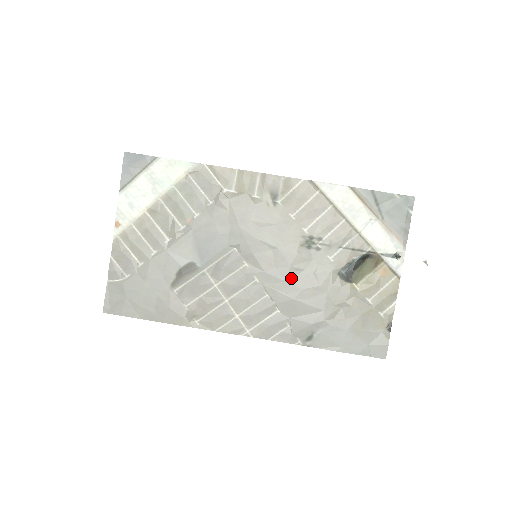
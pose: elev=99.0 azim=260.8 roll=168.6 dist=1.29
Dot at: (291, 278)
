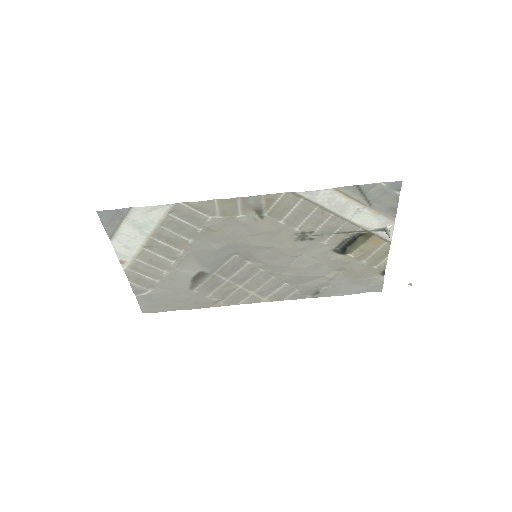
Dot at: (292, 263)
